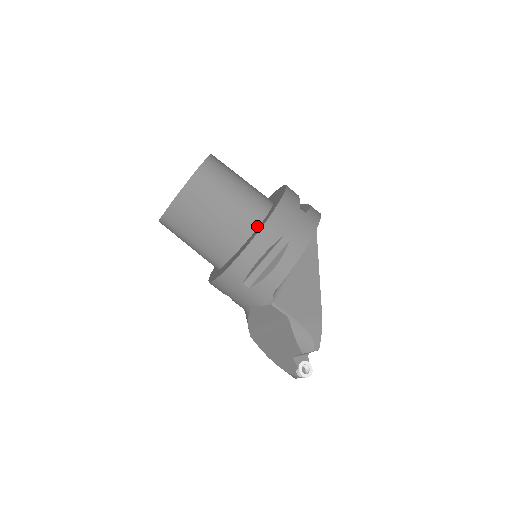
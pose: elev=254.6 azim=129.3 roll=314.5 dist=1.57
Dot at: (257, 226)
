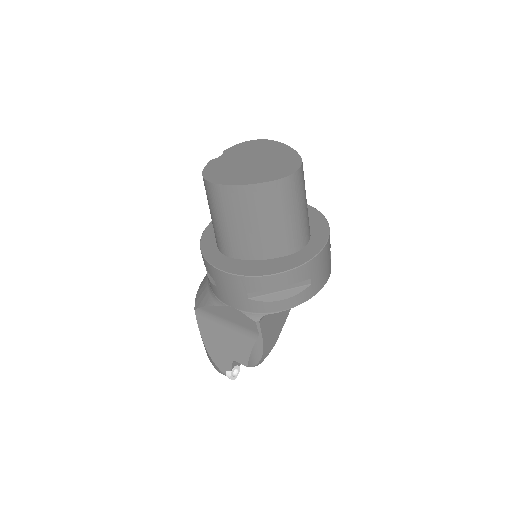
Dot at: (293, 252)
